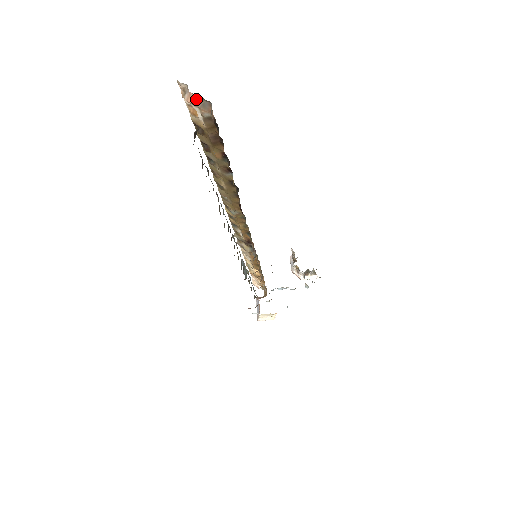
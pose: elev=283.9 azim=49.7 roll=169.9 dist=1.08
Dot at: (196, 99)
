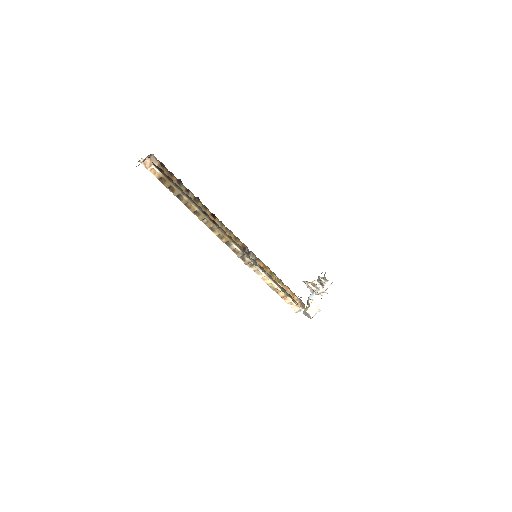
Dot at: (149, 161)
